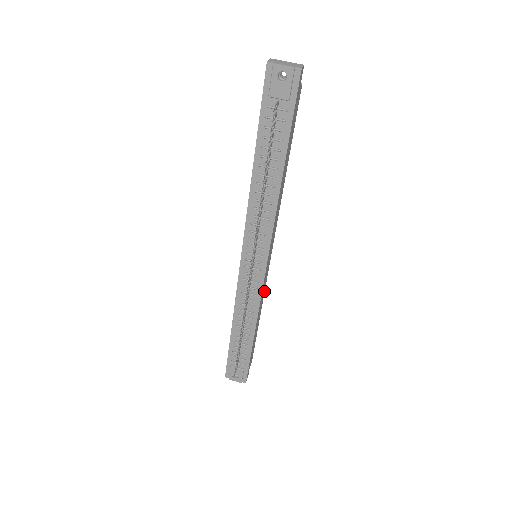
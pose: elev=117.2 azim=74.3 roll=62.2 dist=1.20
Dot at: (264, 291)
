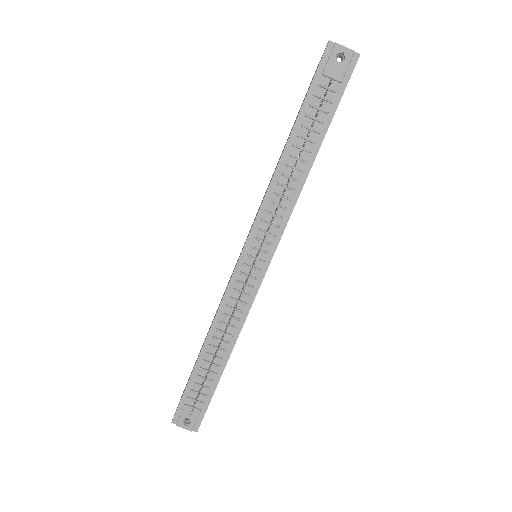
Dot at: occluded
